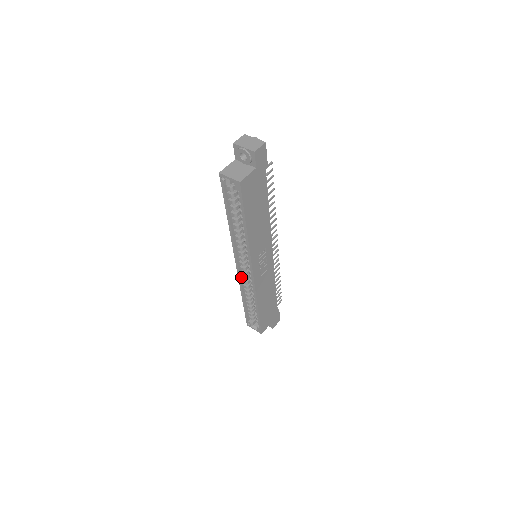
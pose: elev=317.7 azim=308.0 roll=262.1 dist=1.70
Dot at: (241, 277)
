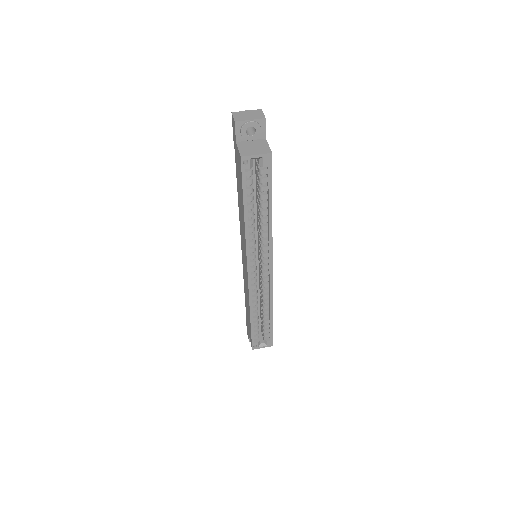
Dot at: (251, 288)
